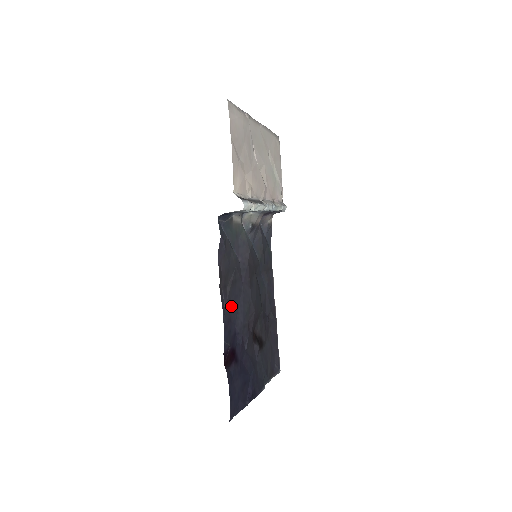
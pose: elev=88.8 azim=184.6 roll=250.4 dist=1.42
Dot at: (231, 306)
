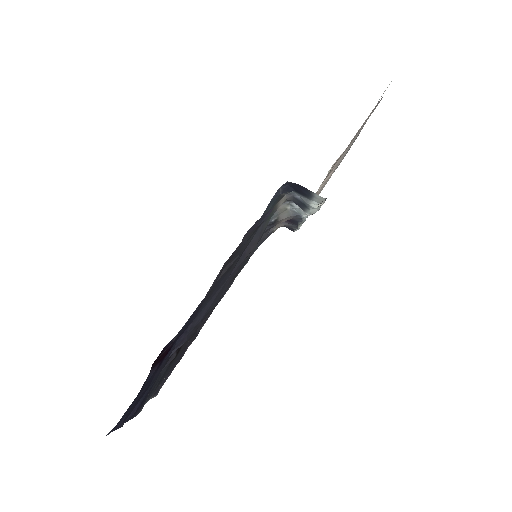
Dot at: (209, 294)
